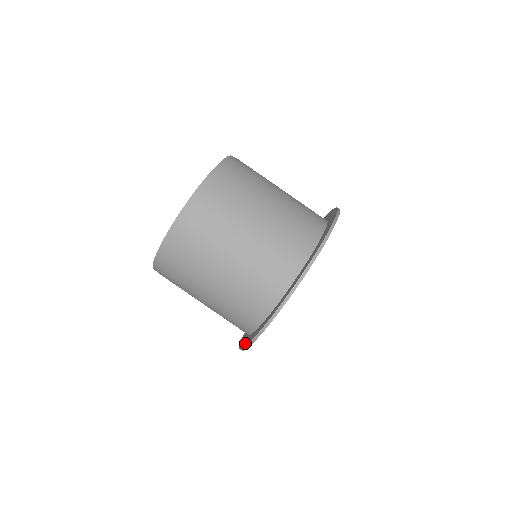
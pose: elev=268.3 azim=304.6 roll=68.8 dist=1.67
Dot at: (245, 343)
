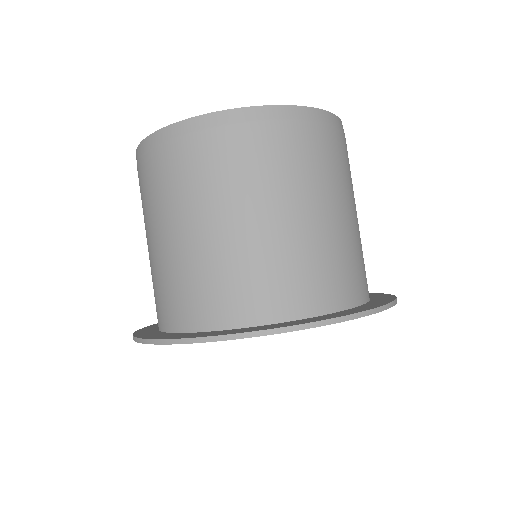
Dot at: (156, 324)
